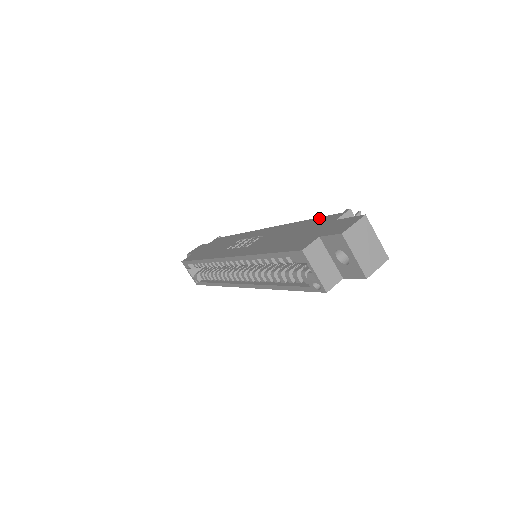
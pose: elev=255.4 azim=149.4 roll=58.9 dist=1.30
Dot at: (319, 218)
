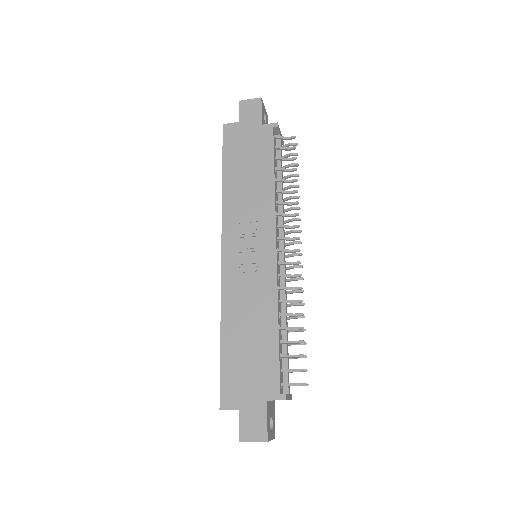
Dot at: (276, 361)
